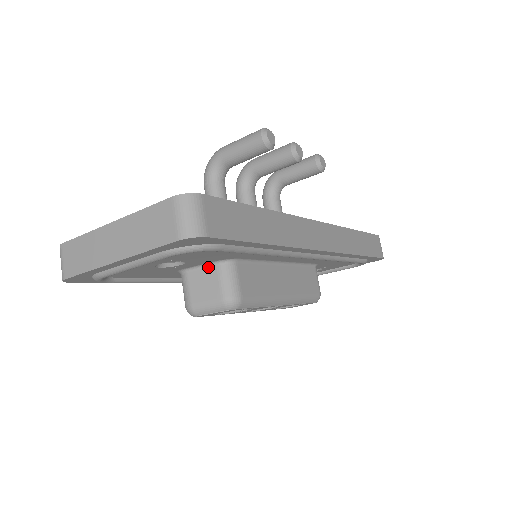
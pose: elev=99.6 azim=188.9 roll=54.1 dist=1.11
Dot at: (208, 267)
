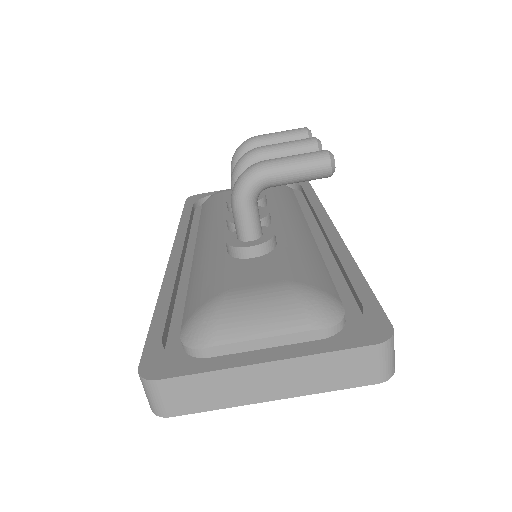
Dot at: occluded
